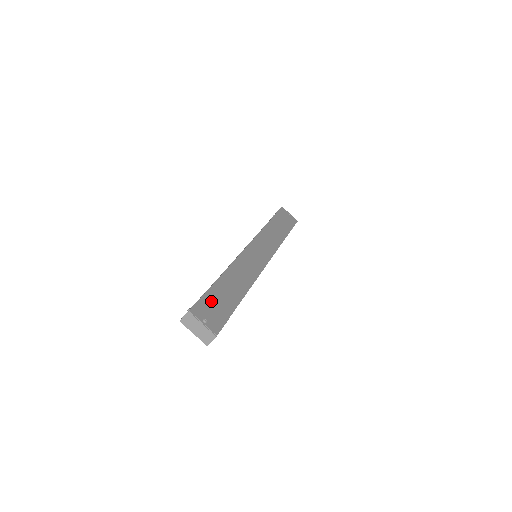
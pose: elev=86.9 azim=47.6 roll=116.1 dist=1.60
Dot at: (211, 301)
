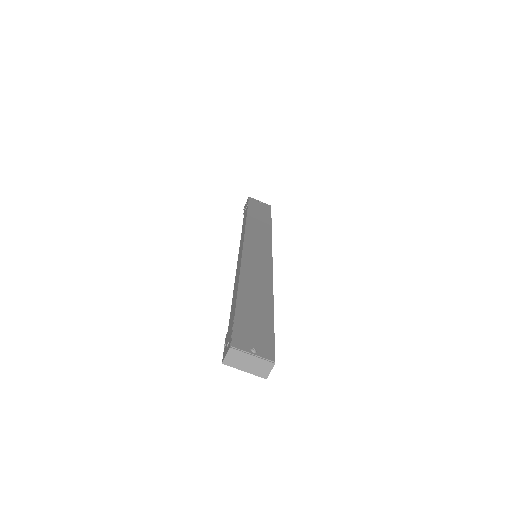
Dot at: (246, 324)
